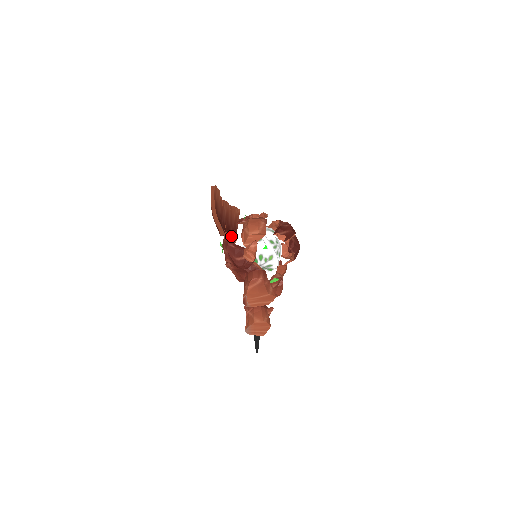
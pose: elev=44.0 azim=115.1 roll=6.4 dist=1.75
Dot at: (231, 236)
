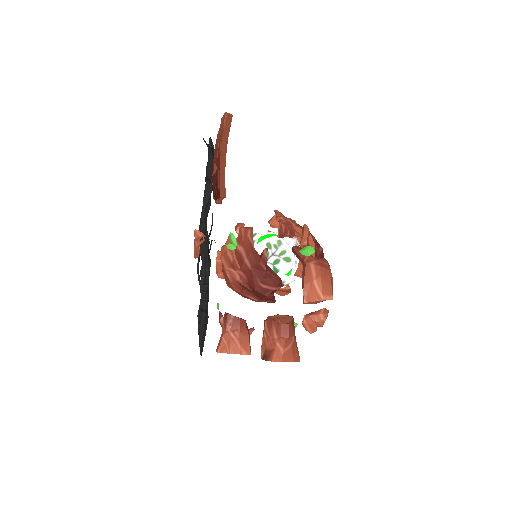
Dot at: occluded
